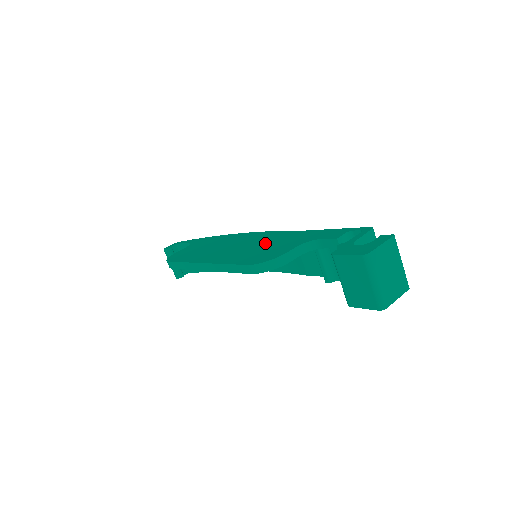
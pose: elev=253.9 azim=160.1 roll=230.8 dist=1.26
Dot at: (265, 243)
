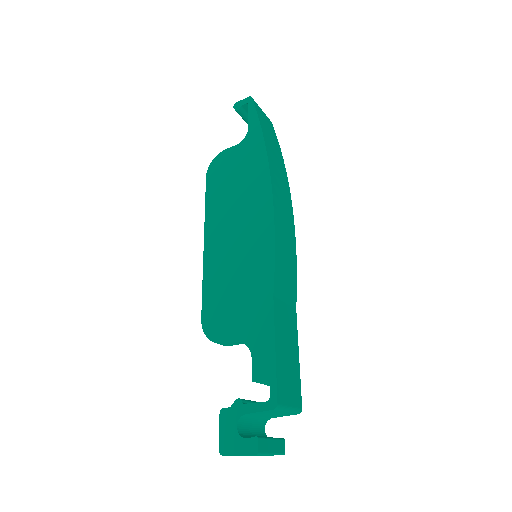
Dot at: (243, 280)
